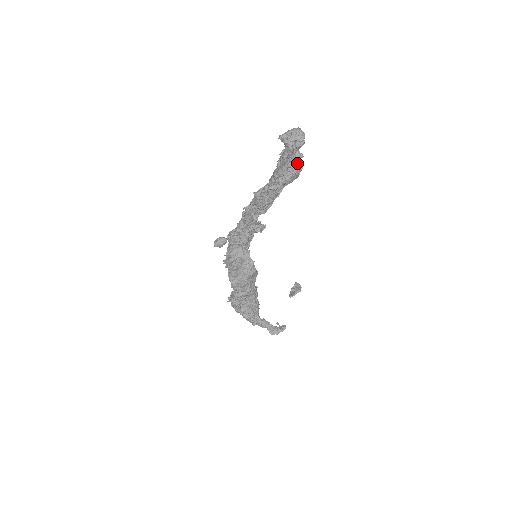
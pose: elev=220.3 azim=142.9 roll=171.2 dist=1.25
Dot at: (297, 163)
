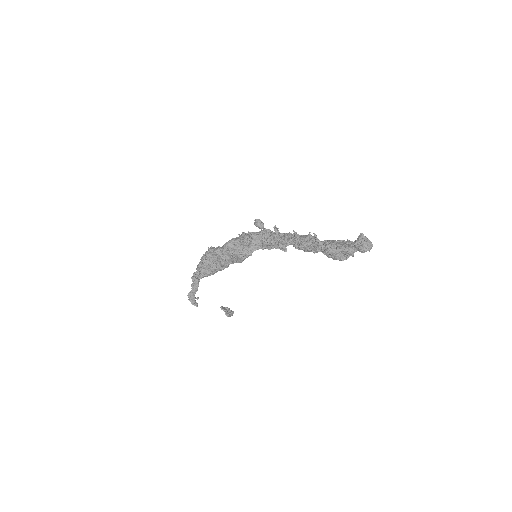
Dot at: (345, 254)
